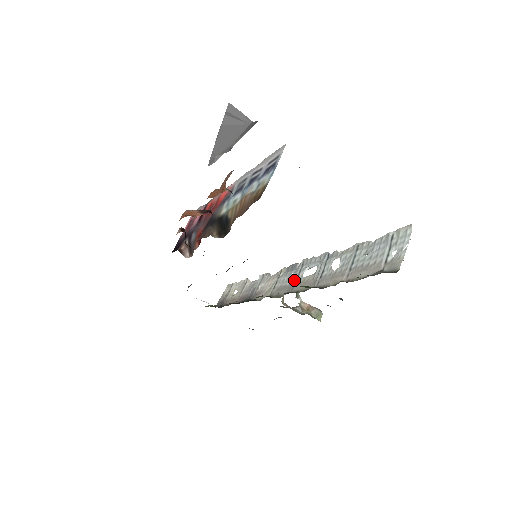
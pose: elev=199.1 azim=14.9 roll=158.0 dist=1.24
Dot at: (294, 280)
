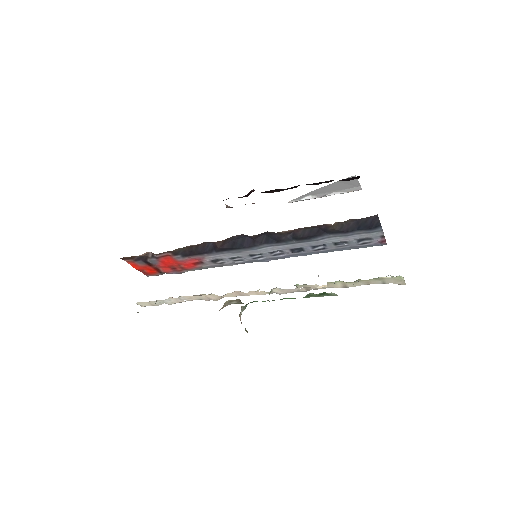
Dot at: occluded
